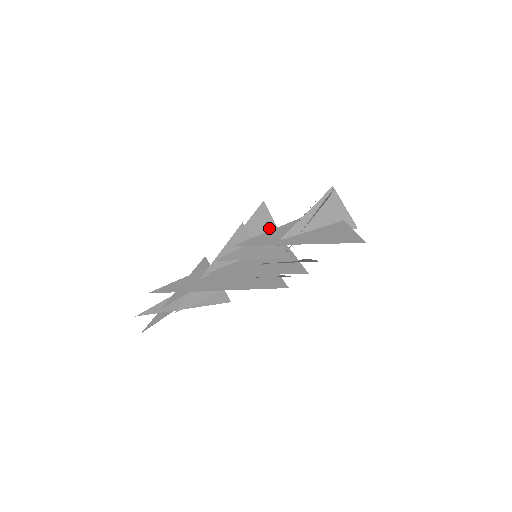
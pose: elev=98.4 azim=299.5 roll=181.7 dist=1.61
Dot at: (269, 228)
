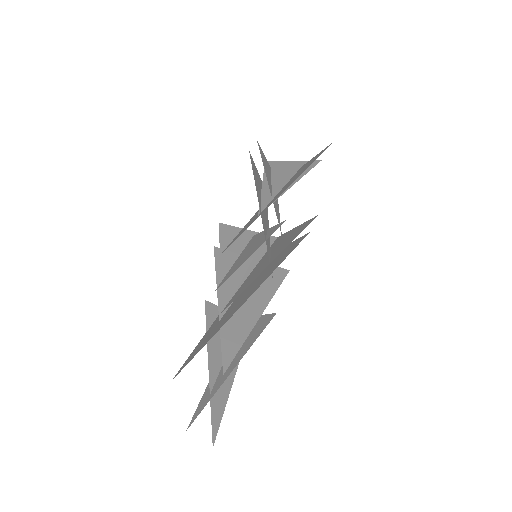
Dot at: (248, 237)
